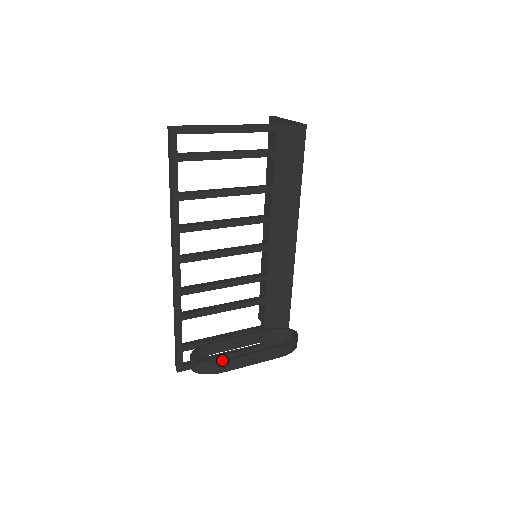
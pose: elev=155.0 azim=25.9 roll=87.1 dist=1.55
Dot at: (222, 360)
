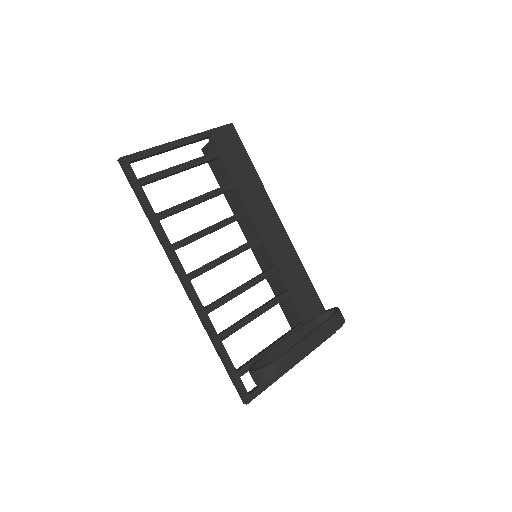
Dot at: (282, 355)
